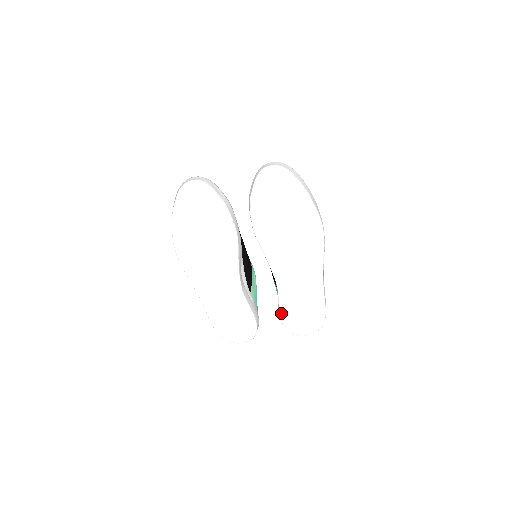
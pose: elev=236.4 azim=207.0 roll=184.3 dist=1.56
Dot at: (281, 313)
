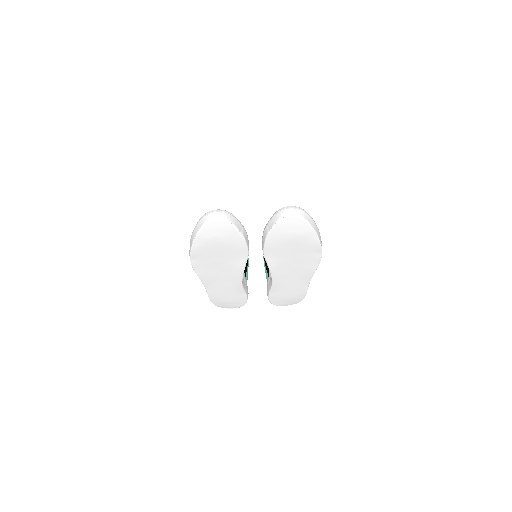
Dot at: (270, 296)
